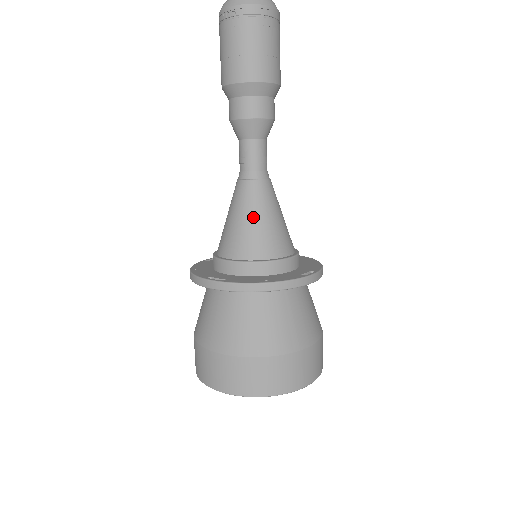
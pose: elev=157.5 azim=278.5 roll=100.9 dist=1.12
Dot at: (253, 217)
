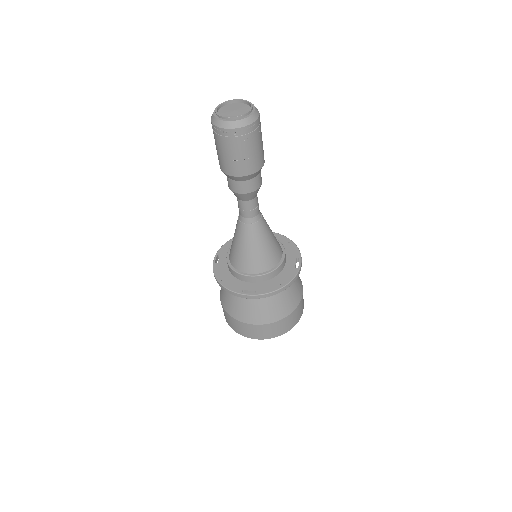
Dot at: (260, 246)
